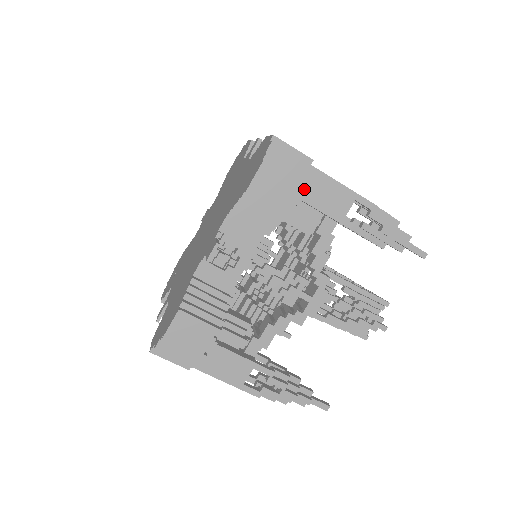
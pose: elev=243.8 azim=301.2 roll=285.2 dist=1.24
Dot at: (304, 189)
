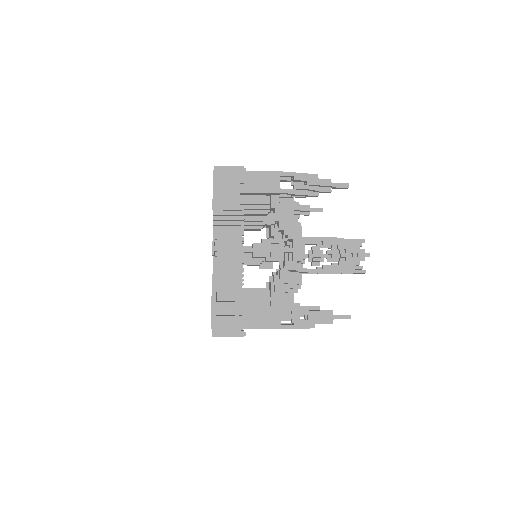
Dot at: occluded
